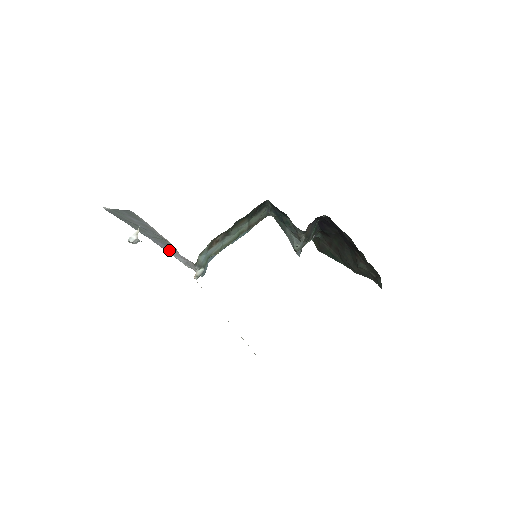
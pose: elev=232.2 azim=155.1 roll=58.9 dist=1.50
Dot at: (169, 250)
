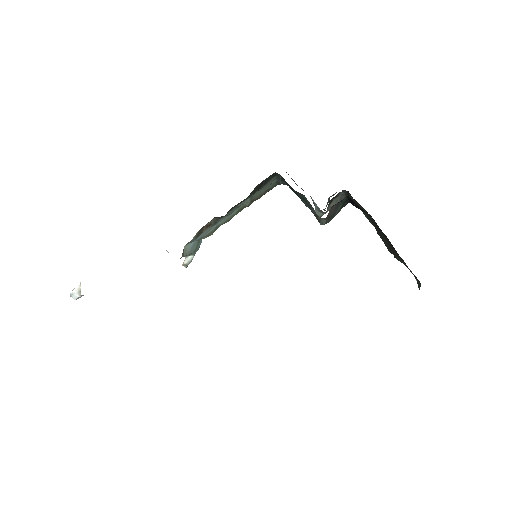
Dot at: occluded
